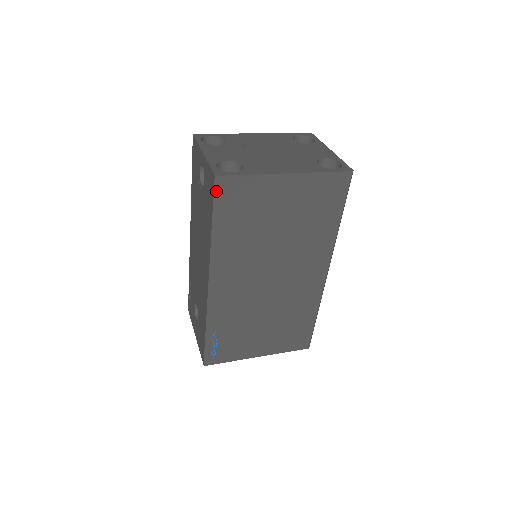
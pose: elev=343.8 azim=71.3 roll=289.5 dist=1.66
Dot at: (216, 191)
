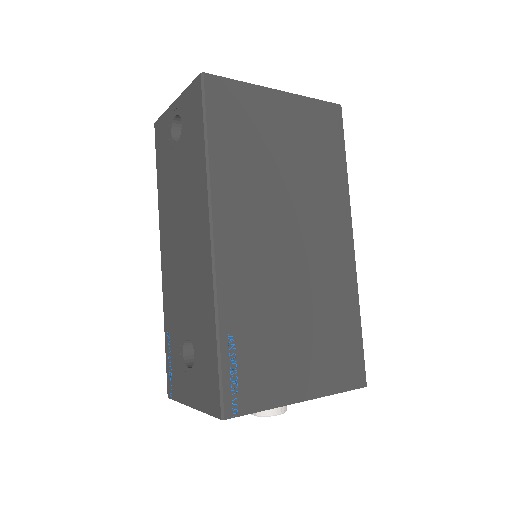
Dot at: (205, 92)
